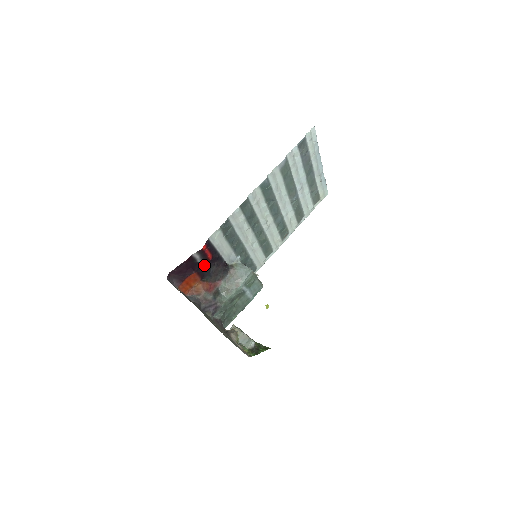
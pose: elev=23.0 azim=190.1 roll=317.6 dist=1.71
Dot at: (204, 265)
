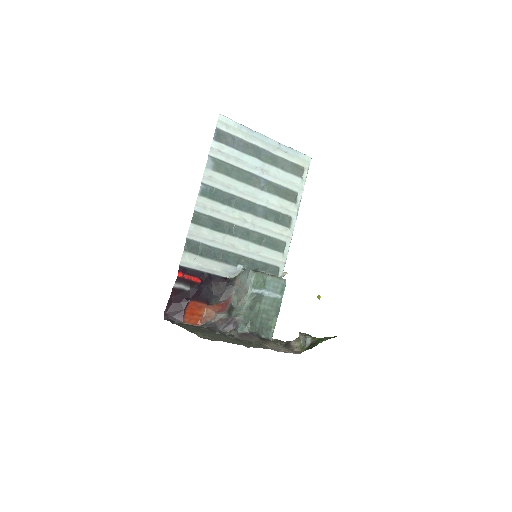
Dot at: (198, 290)
